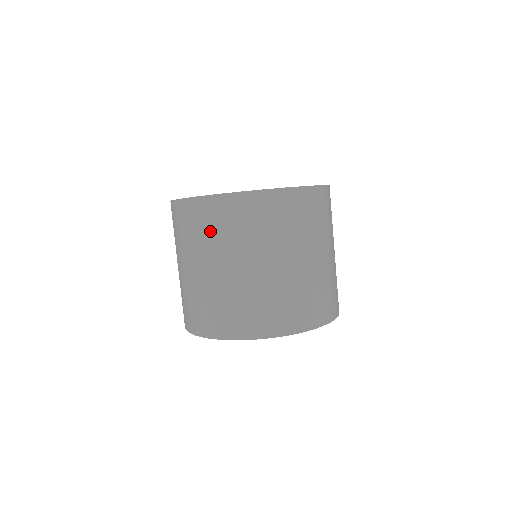
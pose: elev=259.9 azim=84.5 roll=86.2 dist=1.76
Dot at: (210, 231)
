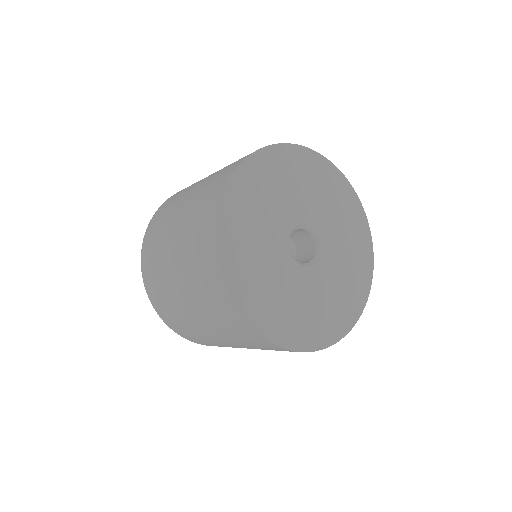
Dot at: (208, 302)
